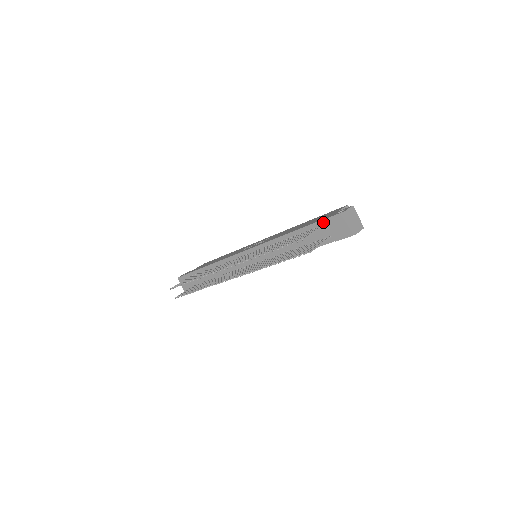
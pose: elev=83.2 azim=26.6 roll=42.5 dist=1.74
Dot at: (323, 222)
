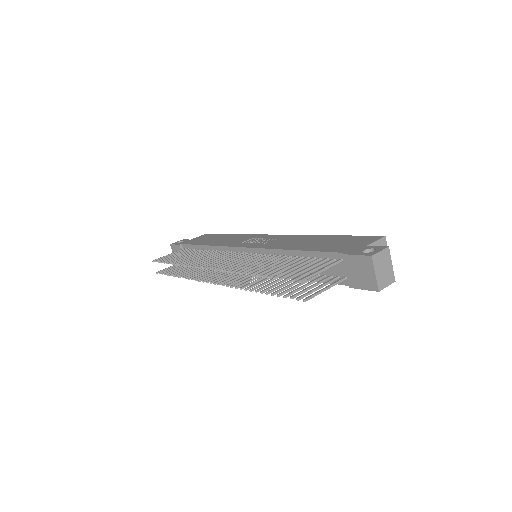
Dot at: (340, 256)
